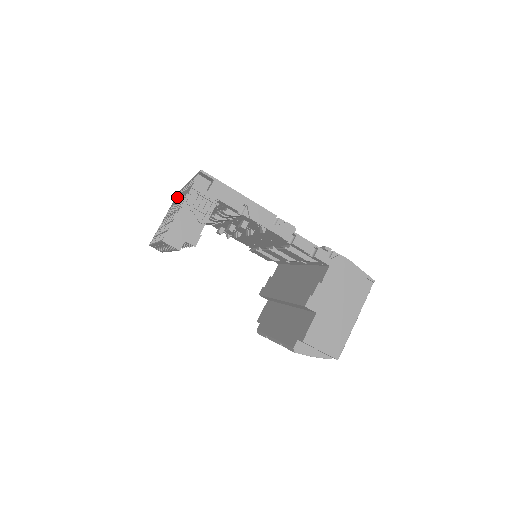
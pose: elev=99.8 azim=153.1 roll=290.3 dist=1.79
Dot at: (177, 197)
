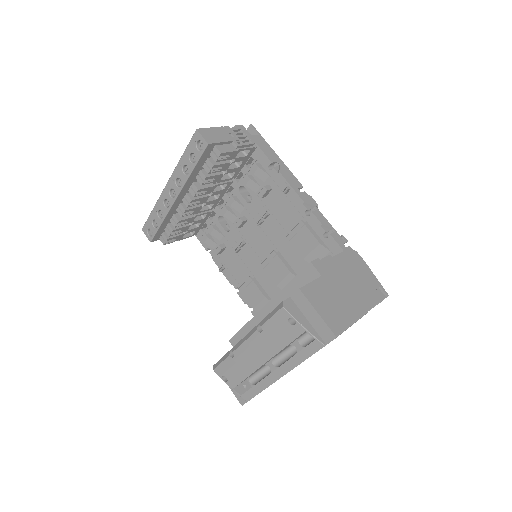
Dot at: occluded
